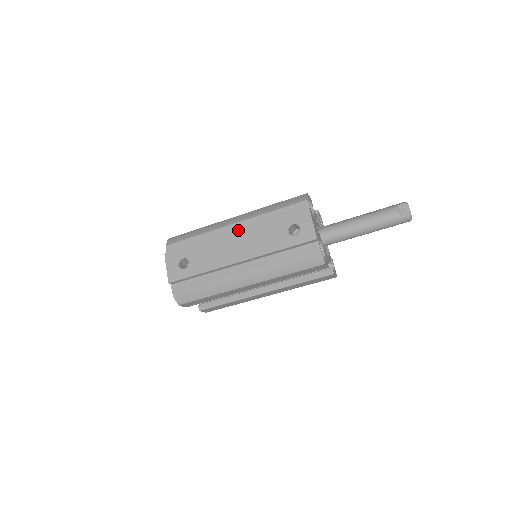
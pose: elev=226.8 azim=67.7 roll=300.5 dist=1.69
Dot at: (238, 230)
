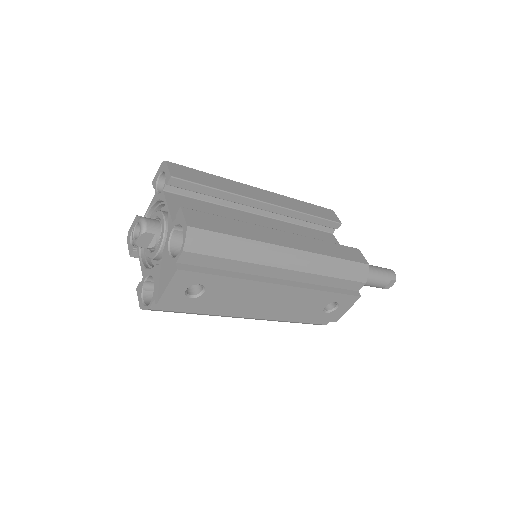
Dot at: (289, 286)
